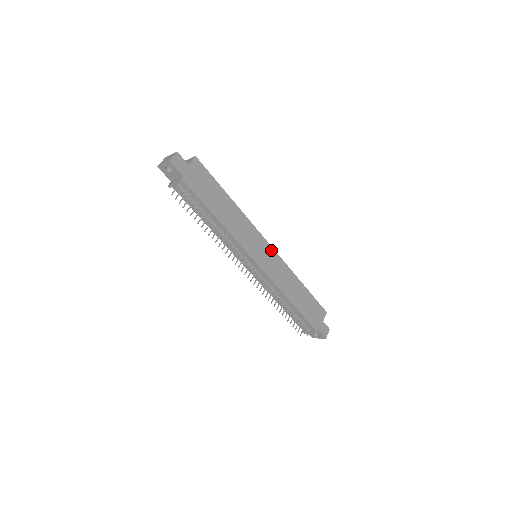
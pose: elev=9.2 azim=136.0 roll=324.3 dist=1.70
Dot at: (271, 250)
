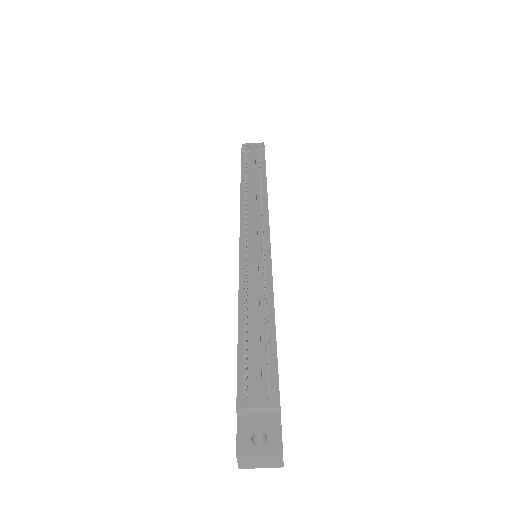
Dot at: occluded
